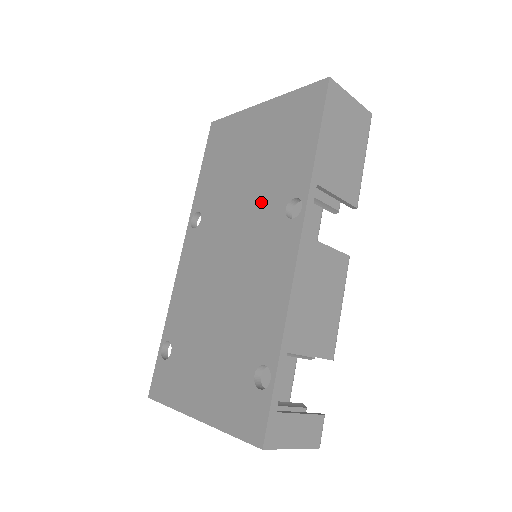
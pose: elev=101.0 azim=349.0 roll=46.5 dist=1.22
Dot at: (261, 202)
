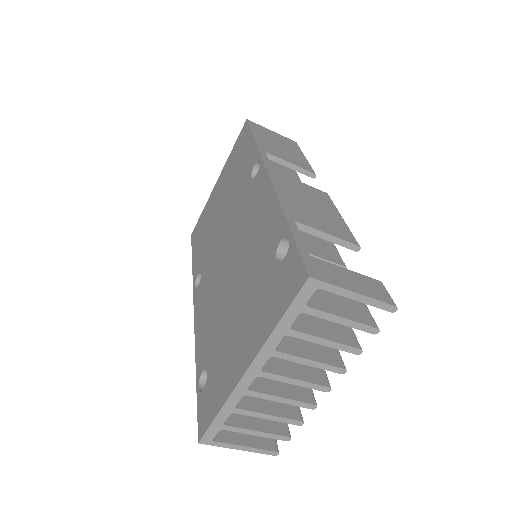
Dot at: (235, 202)
